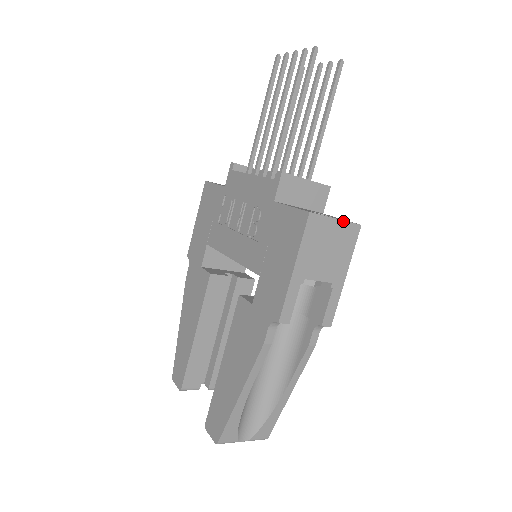
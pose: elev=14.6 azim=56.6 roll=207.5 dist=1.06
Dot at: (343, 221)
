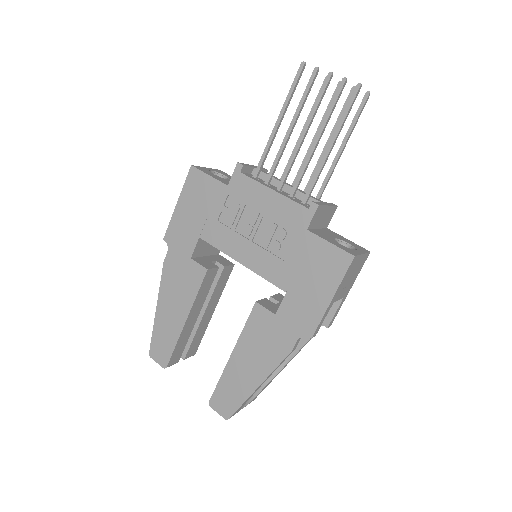
Dot at: (365, 254)
